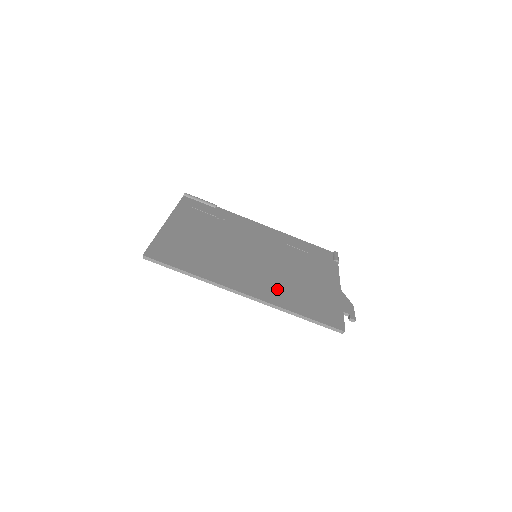
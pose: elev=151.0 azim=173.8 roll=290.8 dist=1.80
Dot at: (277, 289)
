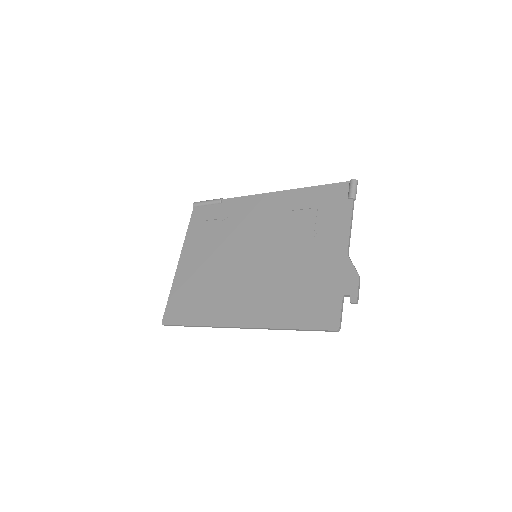
Dot at: (270, 301)
